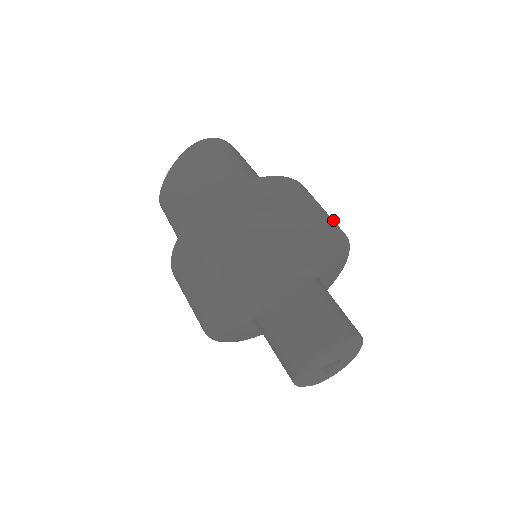
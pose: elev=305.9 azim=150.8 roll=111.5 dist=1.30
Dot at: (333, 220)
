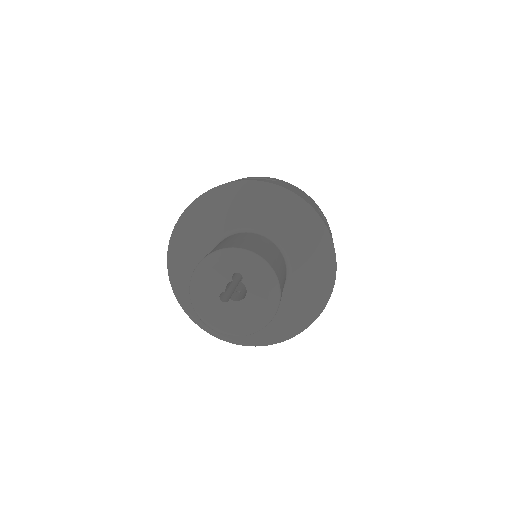
Dot at: occluded
